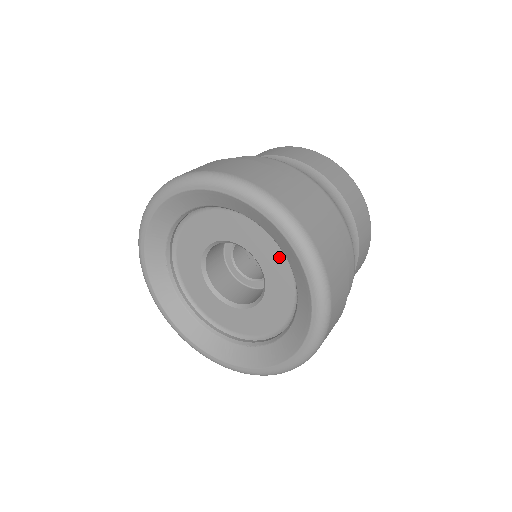
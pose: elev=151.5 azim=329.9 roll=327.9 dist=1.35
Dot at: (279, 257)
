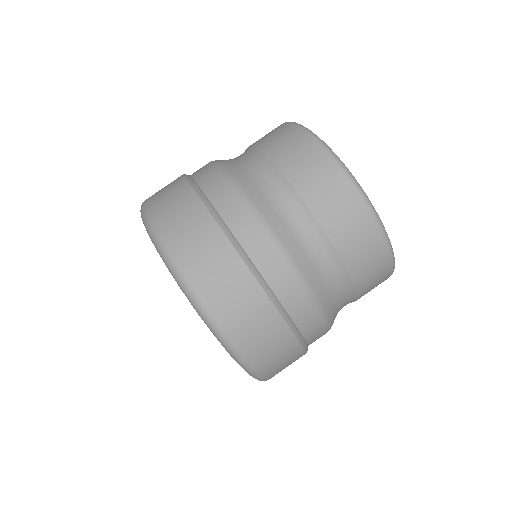
Dot at: occluded
